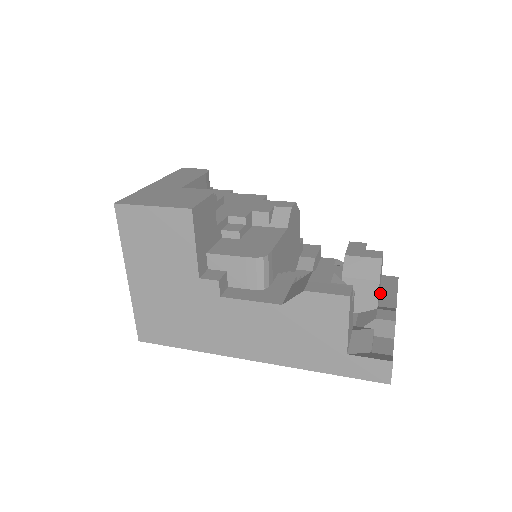
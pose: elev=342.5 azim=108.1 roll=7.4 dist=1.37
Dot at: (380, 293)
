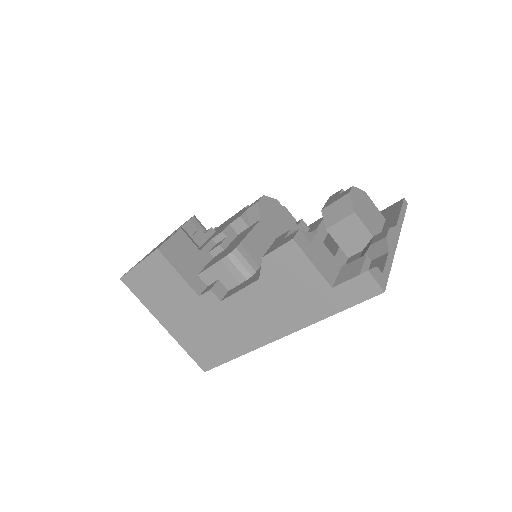
Dot at: (384, 222)
